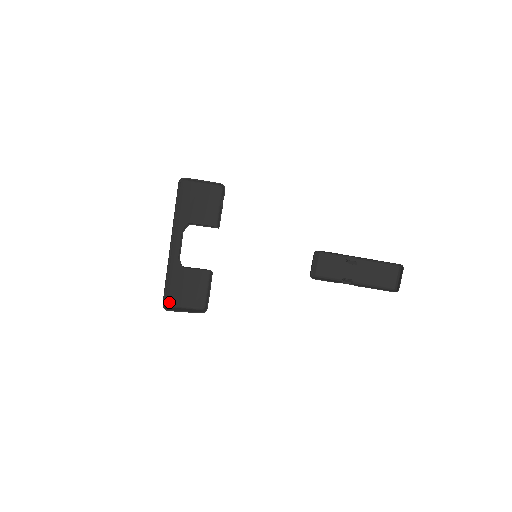
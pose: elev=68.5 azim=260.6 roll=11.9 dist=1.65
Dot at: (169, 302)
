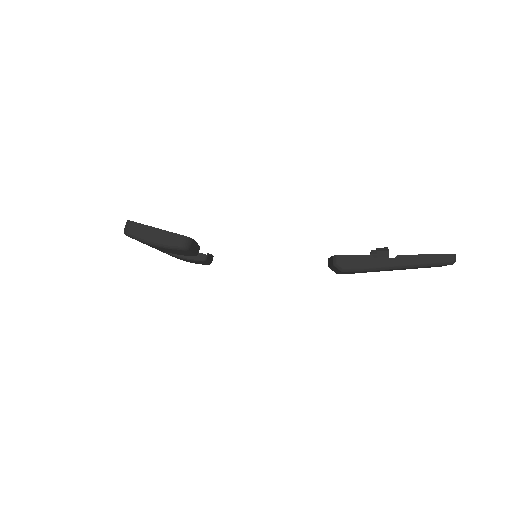
Dot at: (133, 237)
